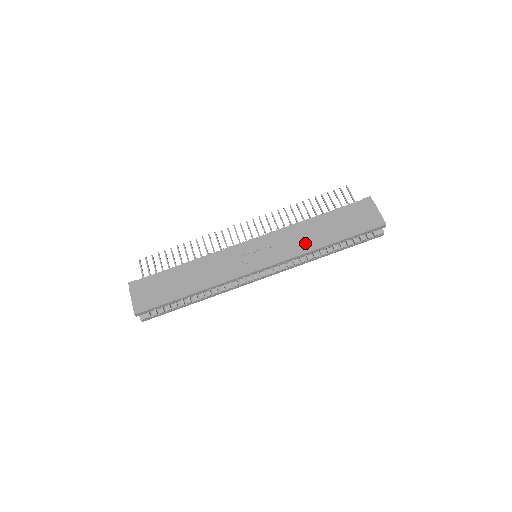
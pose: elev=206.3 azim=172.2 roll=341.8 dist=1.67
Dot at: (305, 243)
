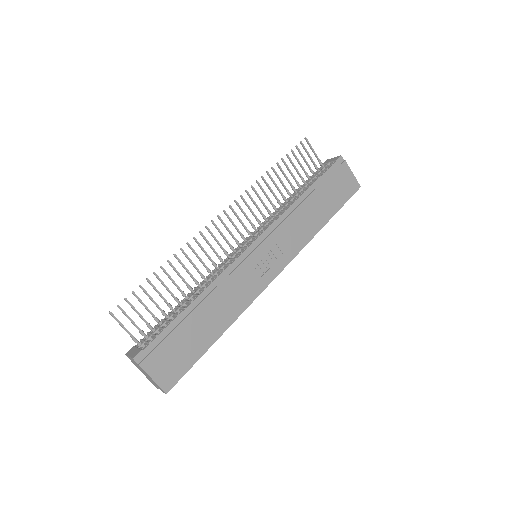
Dot at: (306, 229)
